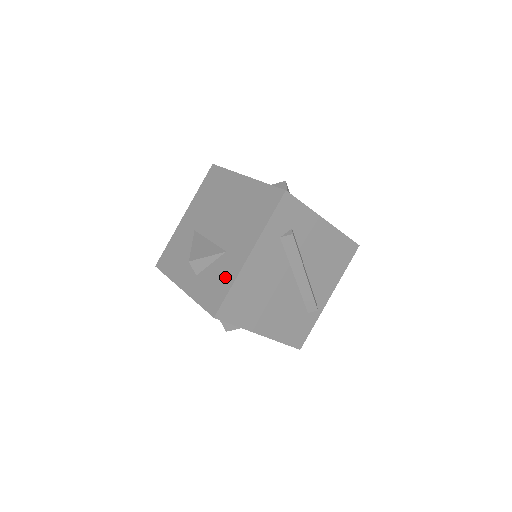
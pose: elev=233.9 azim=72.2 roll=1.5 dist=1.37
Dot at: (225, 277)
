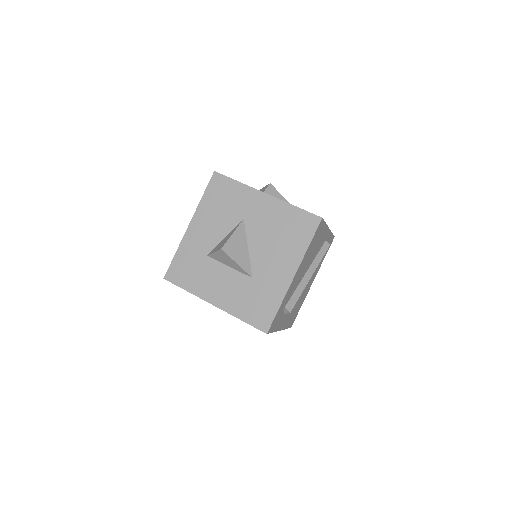
Dot at: occluded
